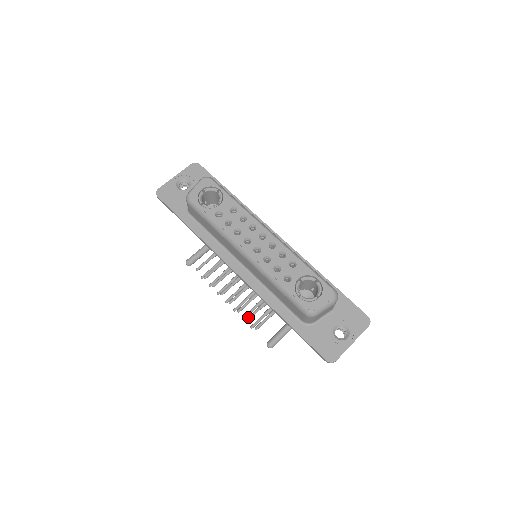
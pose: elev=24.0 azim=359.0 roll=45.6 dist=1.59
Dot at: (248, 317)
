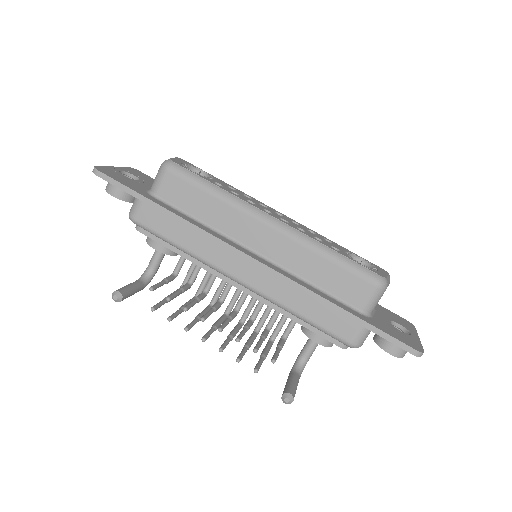
Dot at: (256, 346)
